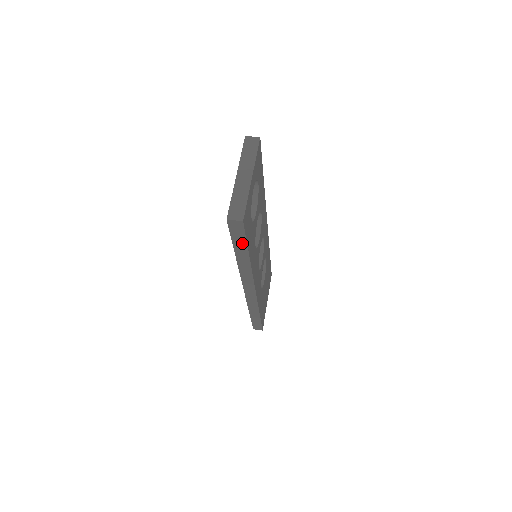
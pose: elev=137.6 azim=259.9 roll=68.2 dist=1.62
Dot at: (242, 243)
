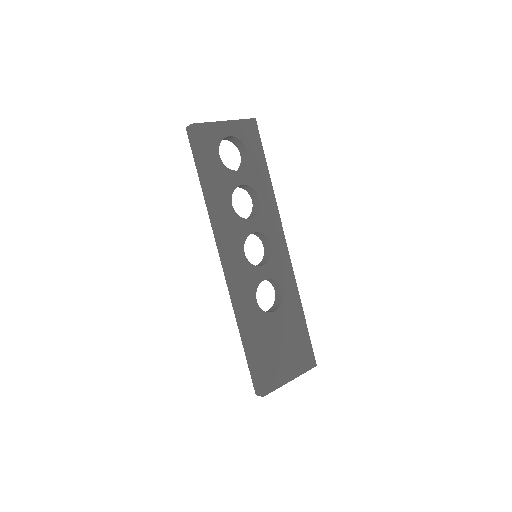
Dot at: (199, 162)
